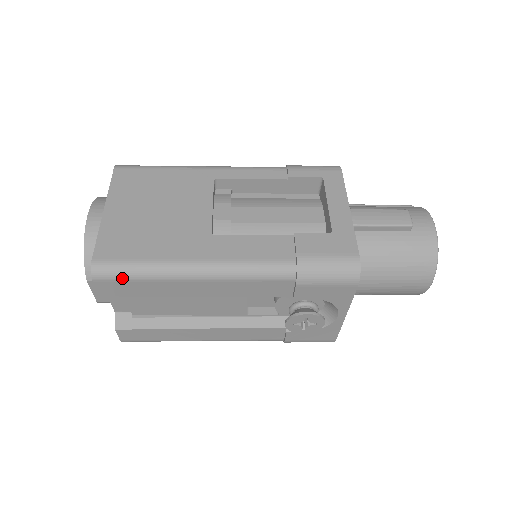
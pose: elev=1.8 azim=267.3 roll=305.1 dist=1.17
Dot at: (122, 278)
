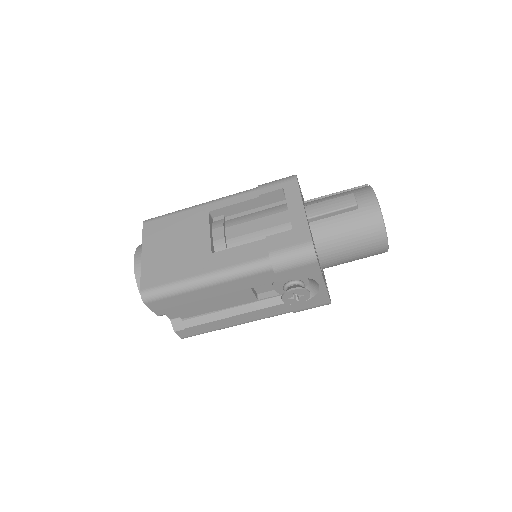
Dot at: (161, 297)
